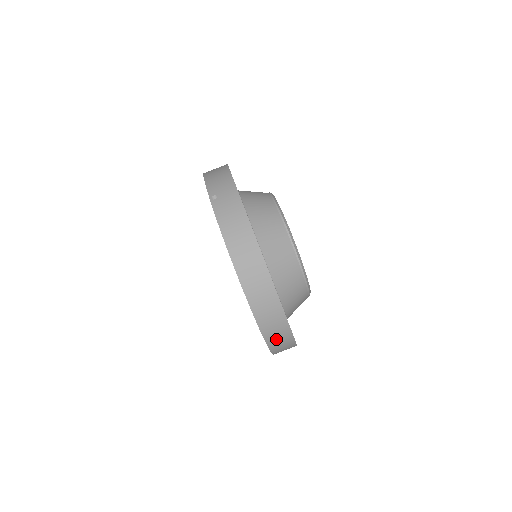
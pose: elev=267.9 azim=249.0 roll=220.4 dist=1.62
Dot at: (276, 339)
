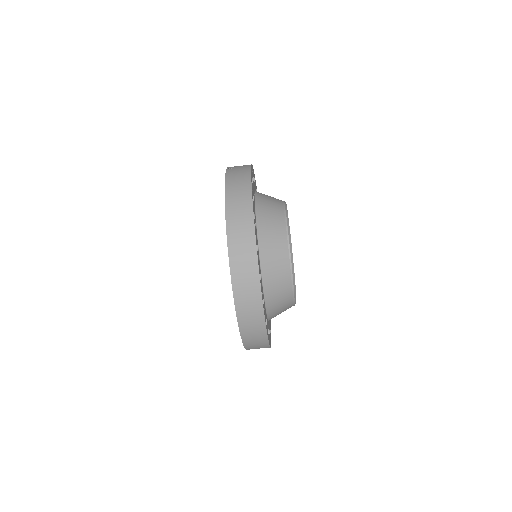
Dot at: (244, 295)
